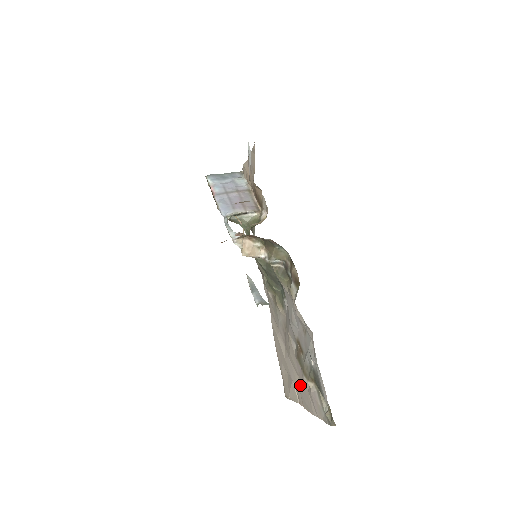
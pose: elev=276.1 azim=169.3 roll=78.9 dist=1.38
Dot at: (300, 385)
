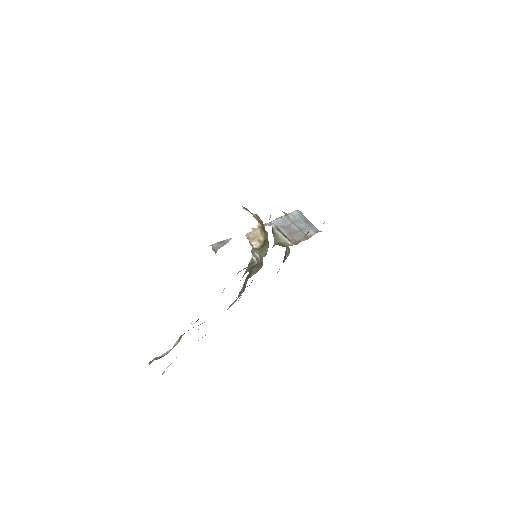
Dot at: occluded
